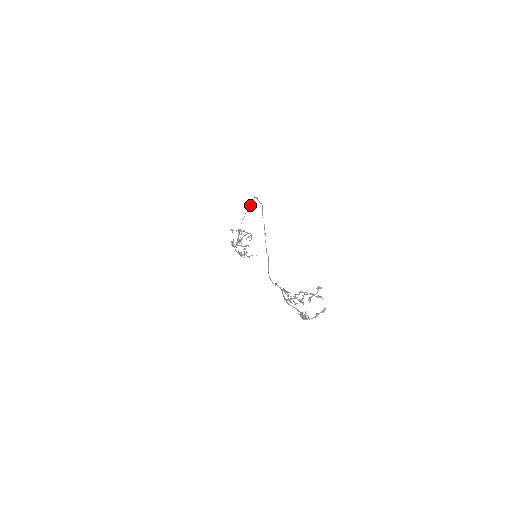
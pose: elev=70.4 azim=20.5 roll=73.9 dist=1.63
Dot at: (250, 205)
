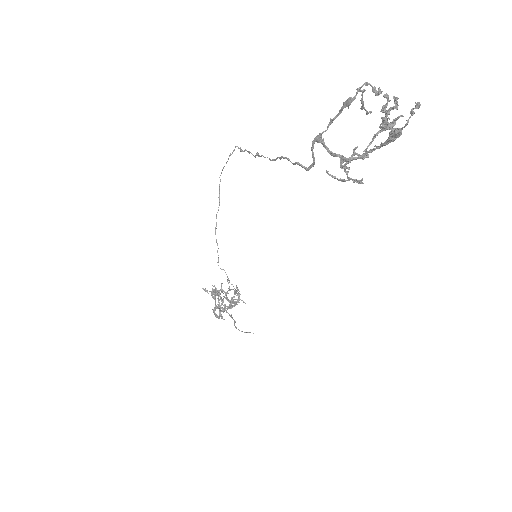
Dot at: occluded
